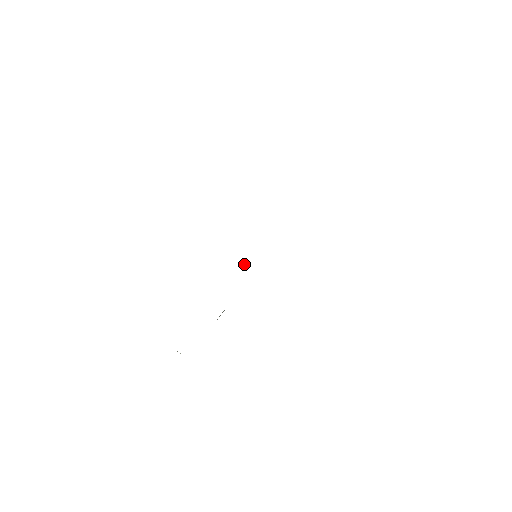
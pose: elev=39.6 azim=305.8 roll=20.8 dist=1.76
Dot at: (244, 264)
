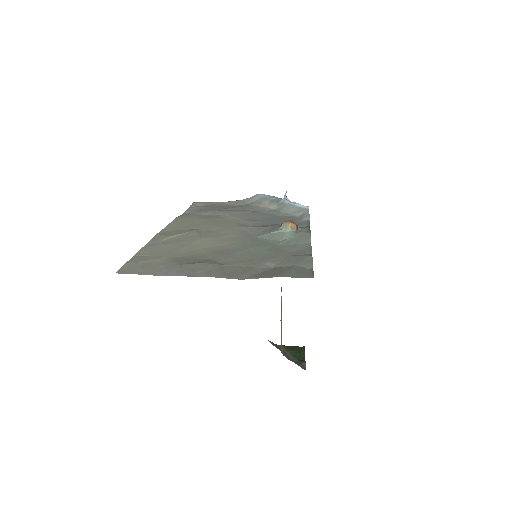
Dot at: (282, 199)
